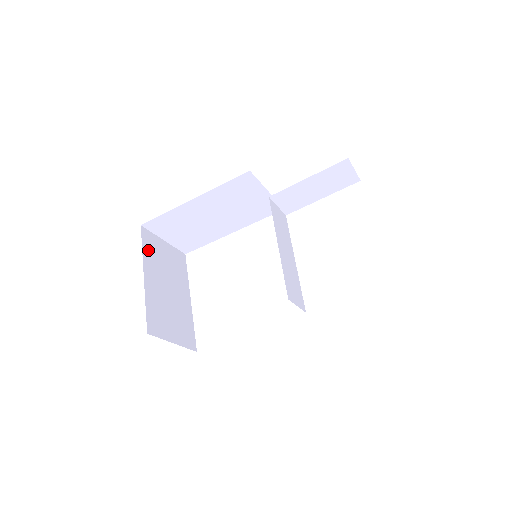
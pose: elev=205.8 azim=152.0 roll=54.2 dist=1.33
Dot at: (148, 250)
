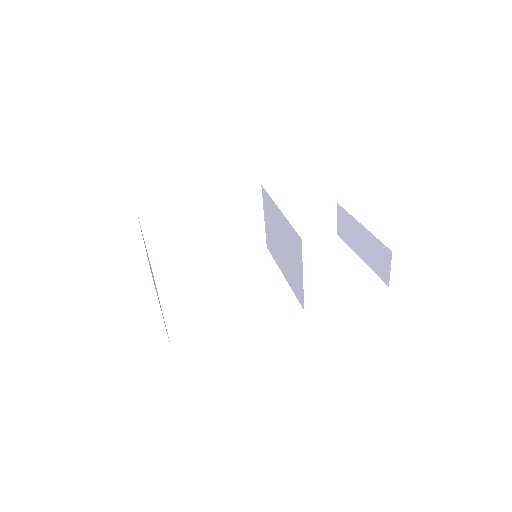
Dot at: occluded
